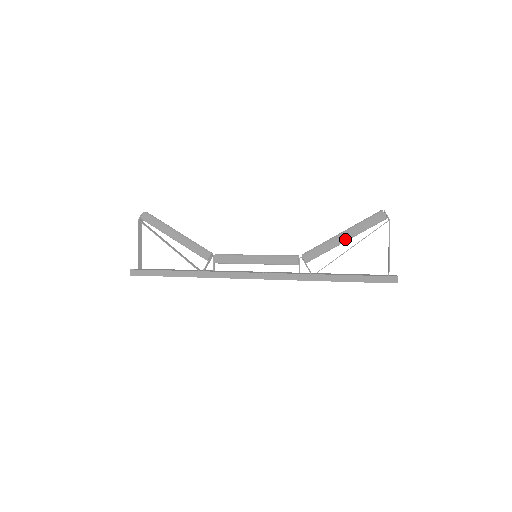
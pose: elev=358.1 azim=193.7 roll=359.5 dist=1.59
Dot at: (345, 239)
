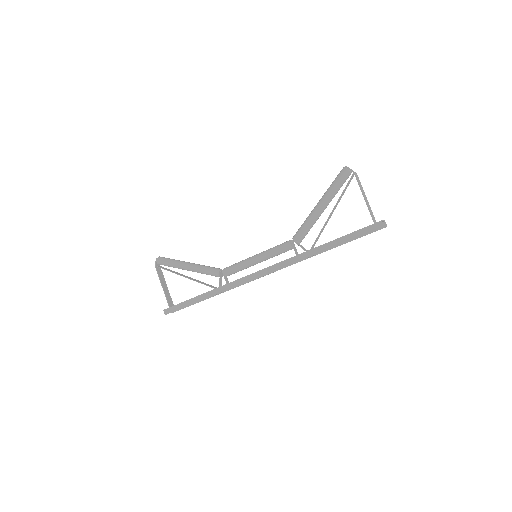
Dot at: (322, 207)
